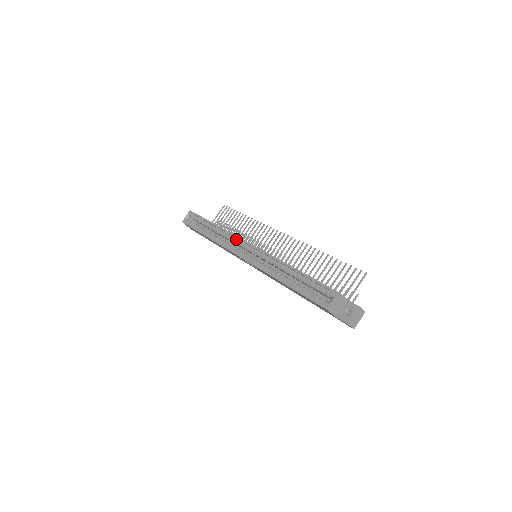
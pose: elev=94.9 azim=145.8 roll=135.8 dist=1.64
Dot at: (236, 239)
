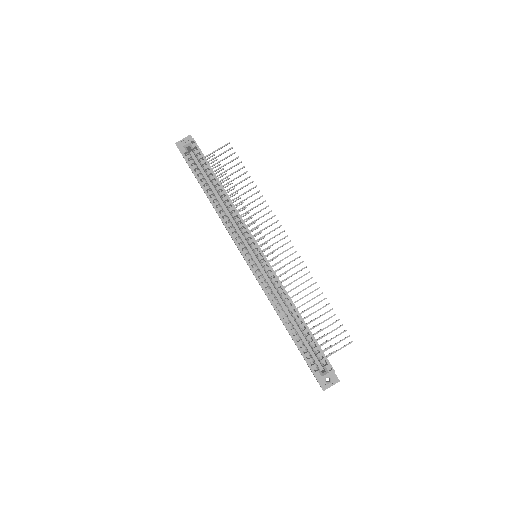
Dot at: (246, 230)
